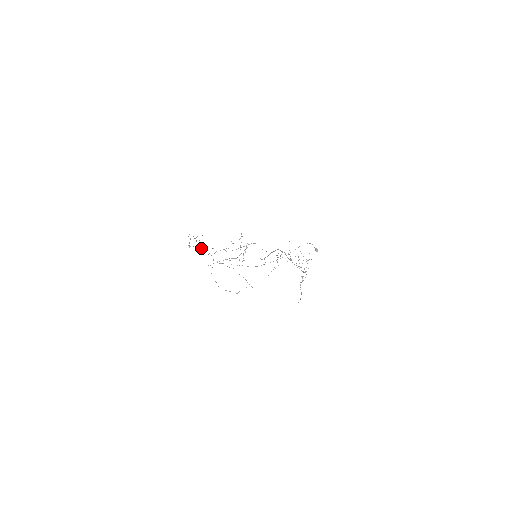
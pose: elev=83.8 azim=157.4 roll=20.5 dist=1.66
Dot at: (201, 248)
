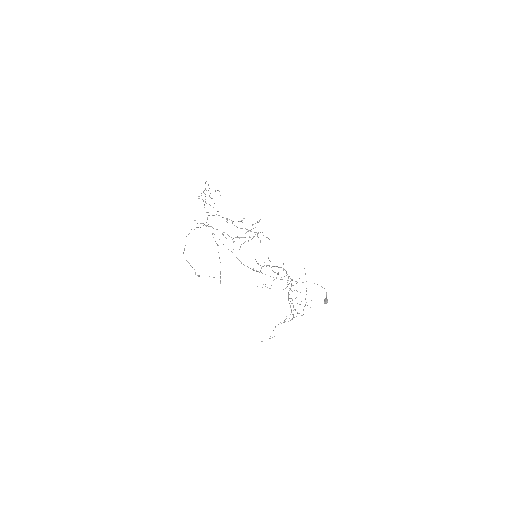
Dot at: occluded
